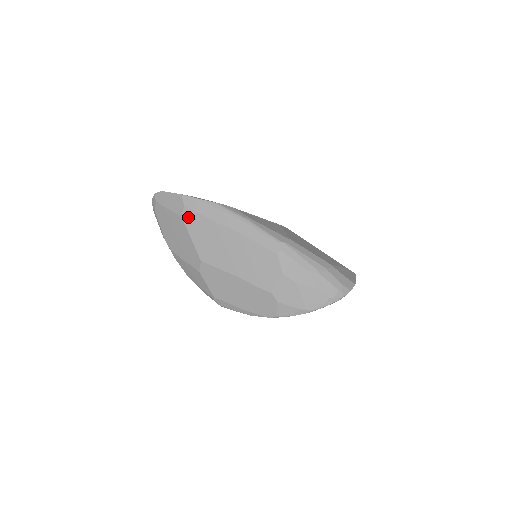
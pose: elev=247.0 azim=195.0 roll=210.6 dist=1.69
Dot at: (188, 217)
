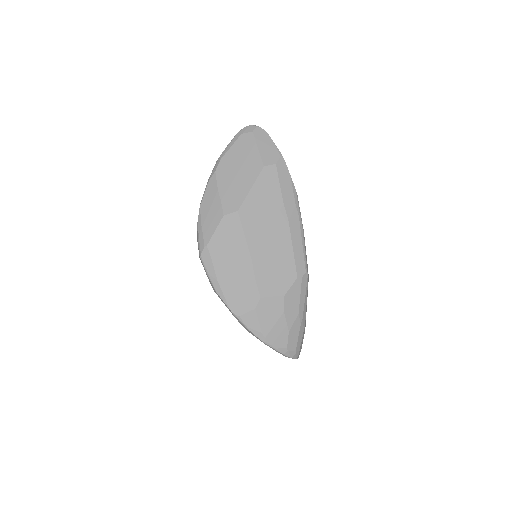
Dot at: (268, 173)
